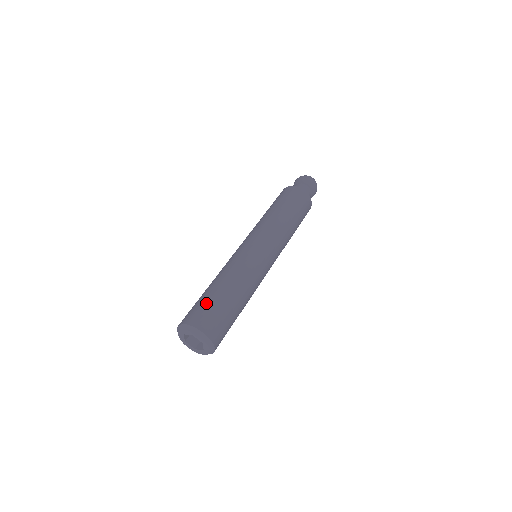
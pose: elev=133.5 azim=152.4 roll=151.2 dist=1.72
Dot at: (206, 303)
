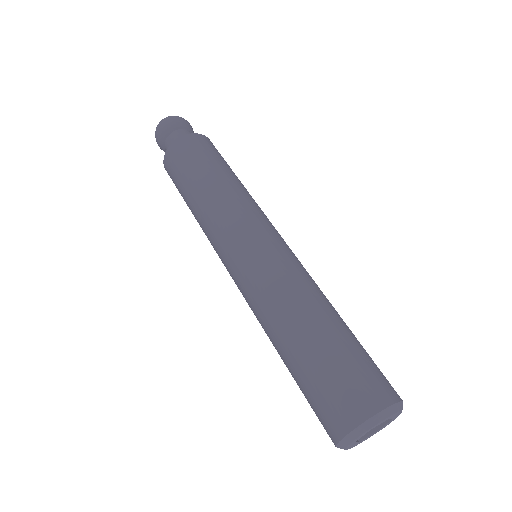
Dot at: (357, 357)
